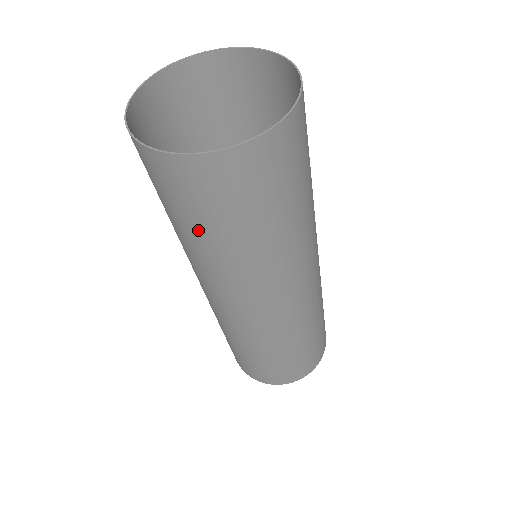
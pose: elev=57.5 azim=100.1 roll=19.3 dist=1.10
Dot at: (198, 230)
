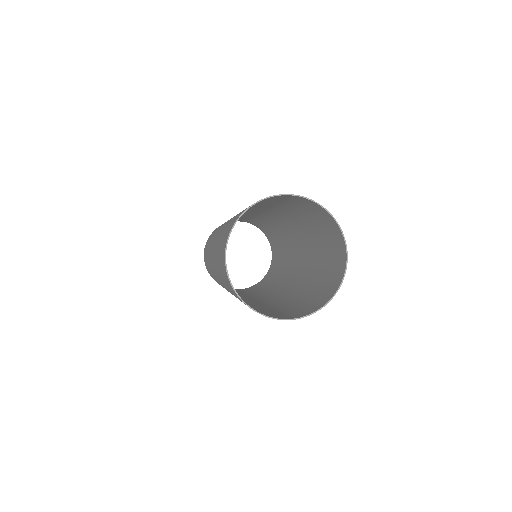
Dot at: (236, 297)
